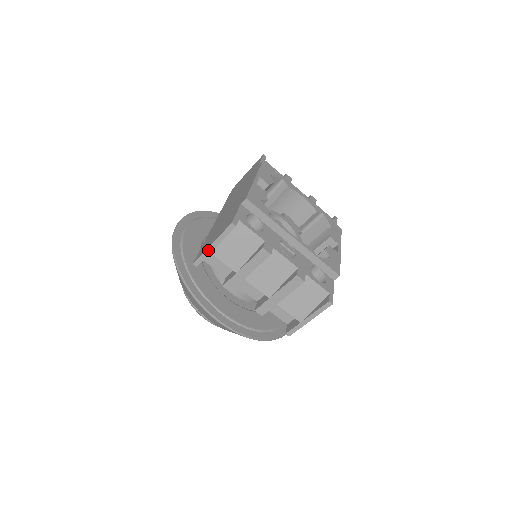
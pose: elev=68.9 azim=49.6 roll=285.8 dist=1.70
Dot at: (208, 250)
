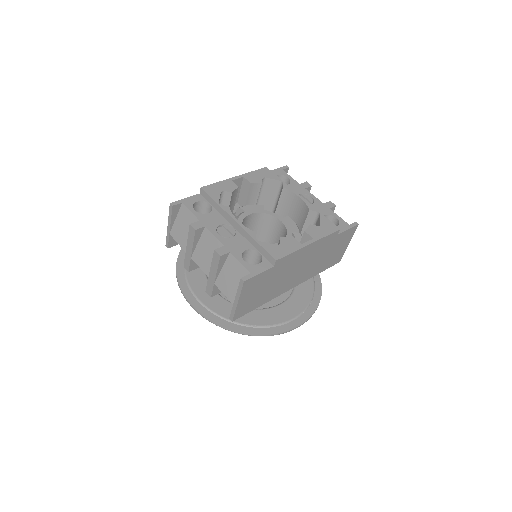
Dot at: (168, 231)
